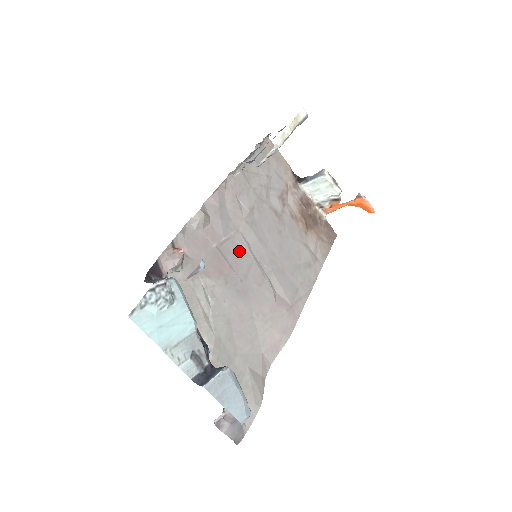
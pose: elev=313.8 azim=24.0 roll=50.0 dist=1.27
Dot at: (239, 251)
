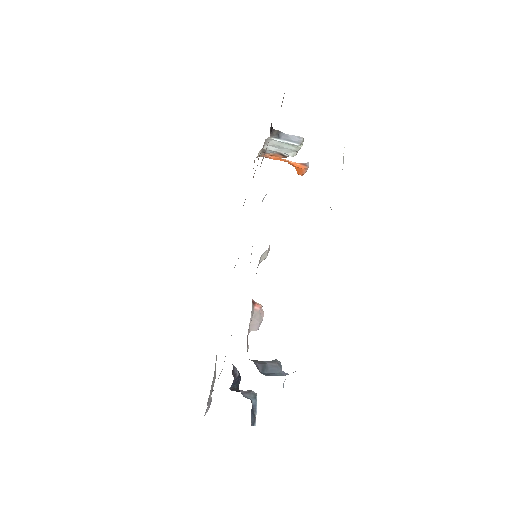
Dot at: occluded
